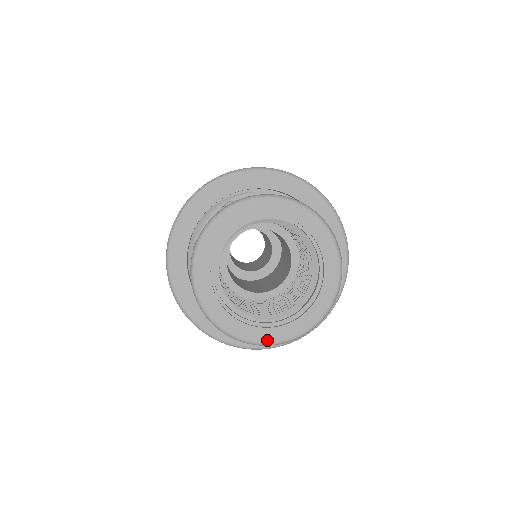
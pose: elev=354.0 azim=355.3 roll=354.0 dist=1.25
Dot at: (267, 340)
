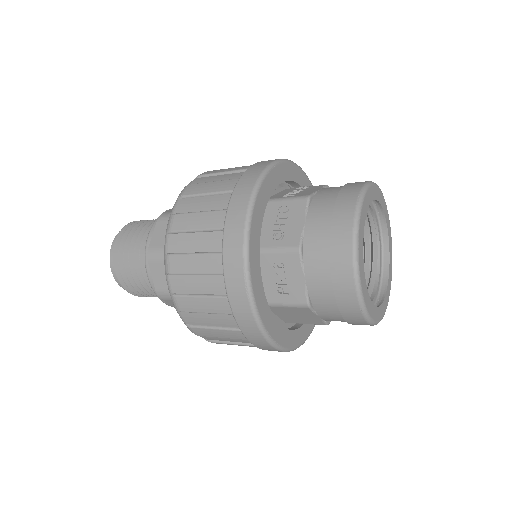
Dot at: (370, 312)
